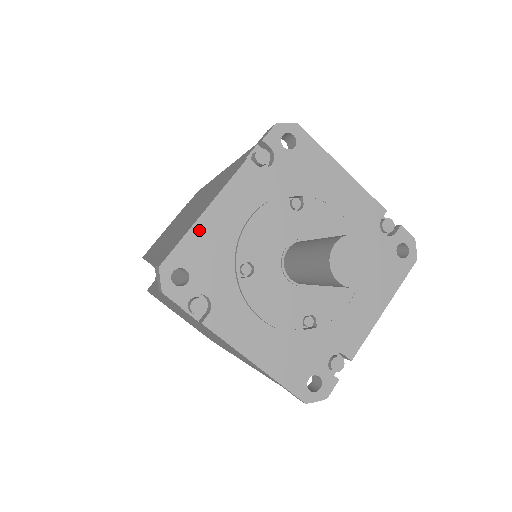
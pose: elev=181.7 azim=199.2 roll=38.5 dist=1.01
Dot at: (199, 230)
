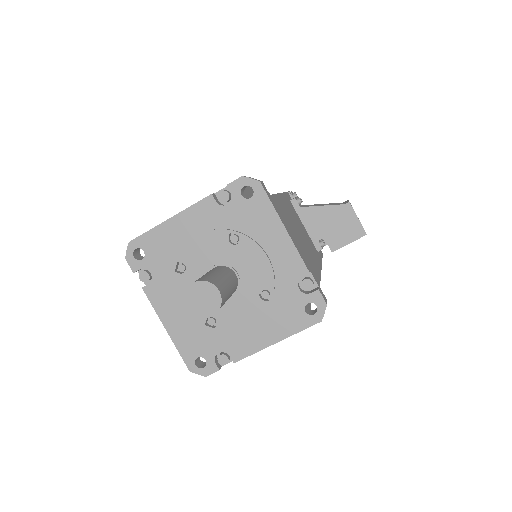
Dot at: (161, 230)
